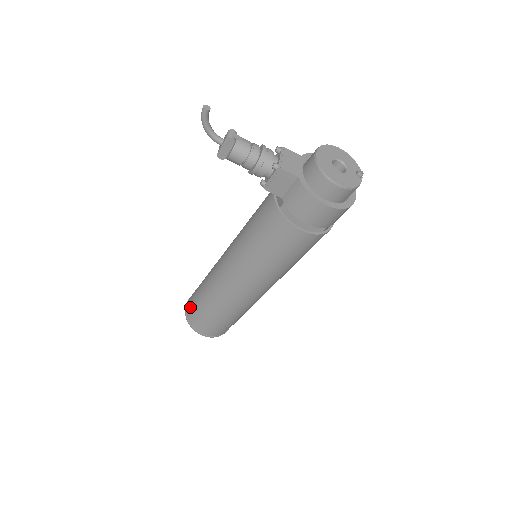
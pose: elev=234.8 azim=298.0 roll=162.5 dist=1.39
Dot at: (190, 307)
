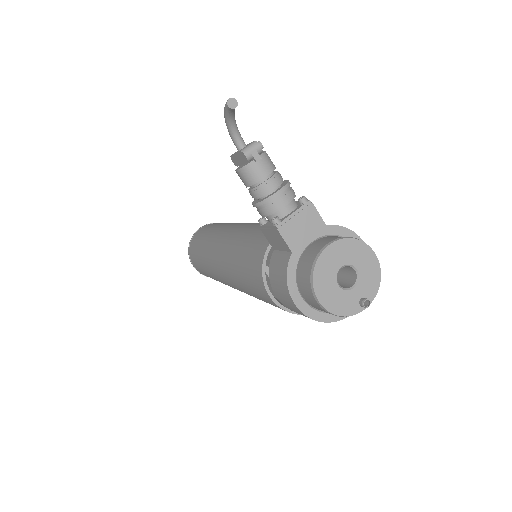
Dot at: (196, 236)
